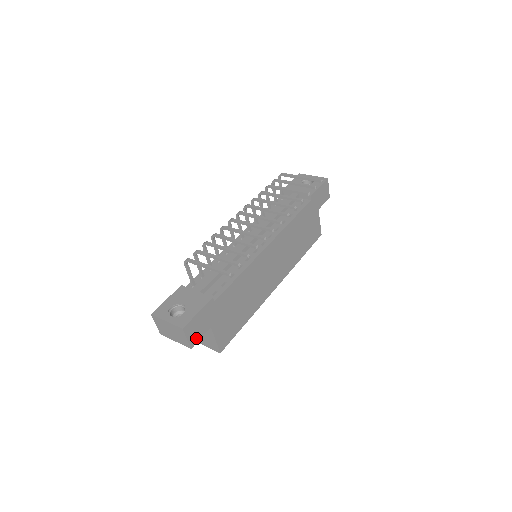
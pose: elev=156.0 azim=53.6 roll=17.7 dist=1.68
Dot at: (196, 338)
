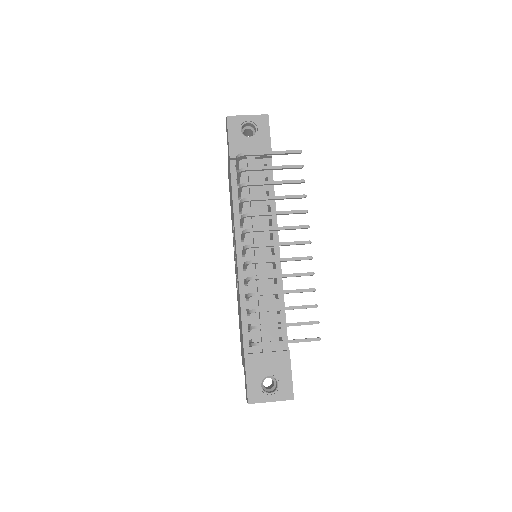
Dot at: occluded
